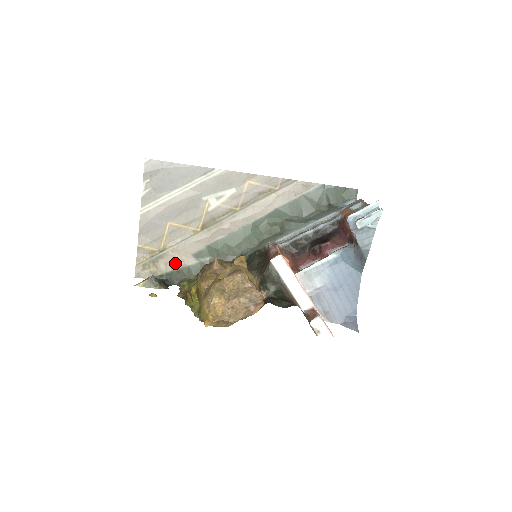
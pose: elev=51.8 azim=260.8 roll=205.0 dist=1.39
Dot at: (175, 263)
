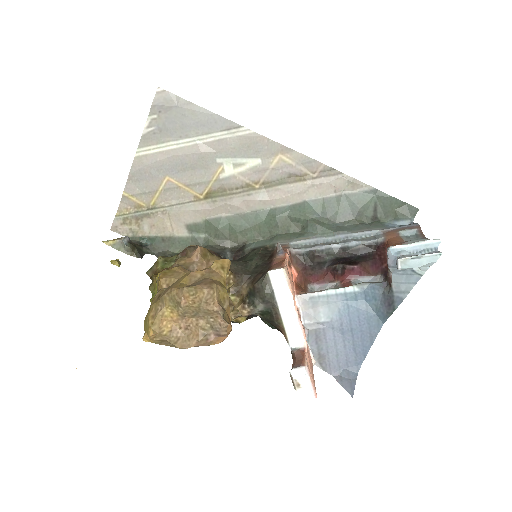
Dot at: (162, 228)
